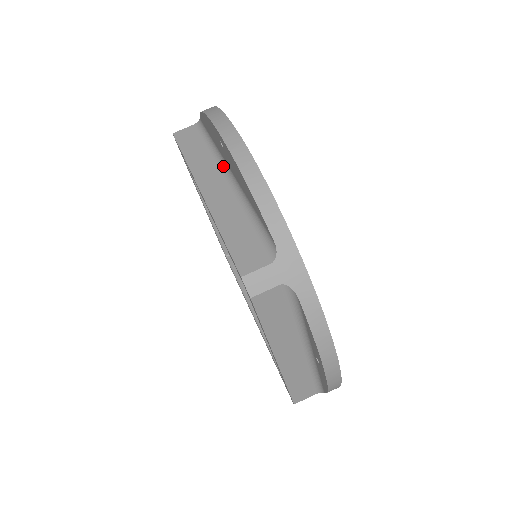
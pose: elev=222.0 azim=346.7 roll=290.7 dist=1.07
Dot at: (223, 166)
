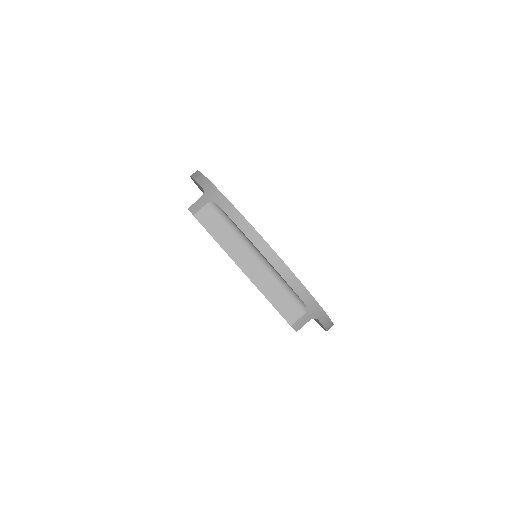
Dot at: occluded
